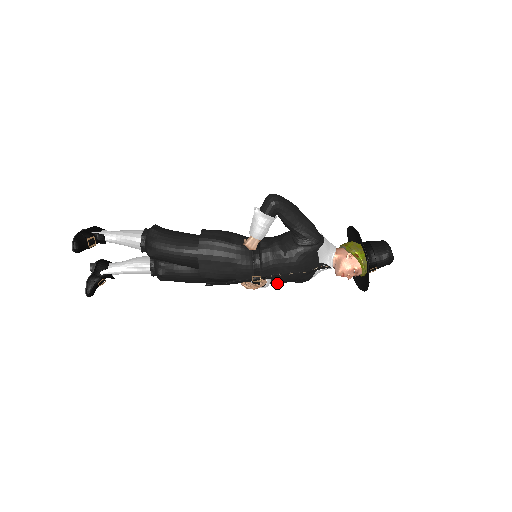
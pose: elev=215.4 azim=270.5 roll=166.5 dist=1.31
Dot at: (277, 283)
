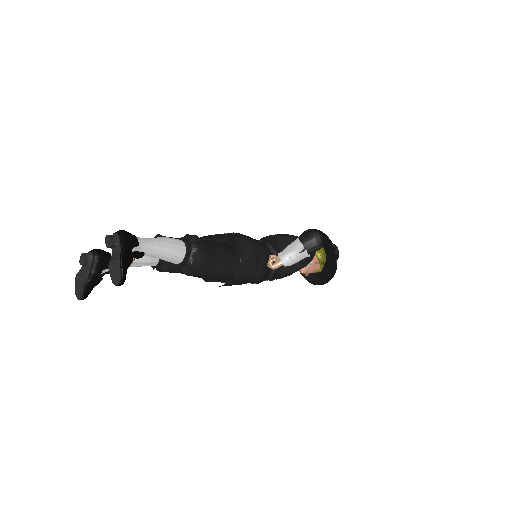
Dot at: occluded
